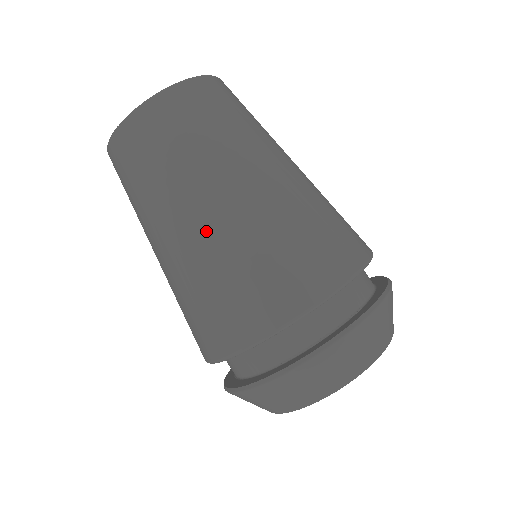
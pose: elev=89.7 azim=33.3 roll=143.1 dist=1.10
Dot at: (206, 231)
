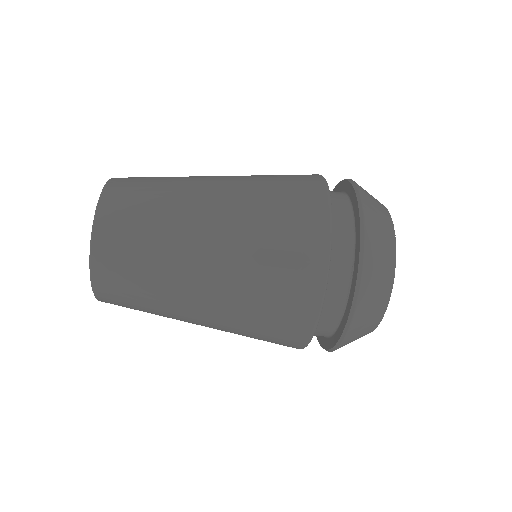
Dot at: (213, 319)
